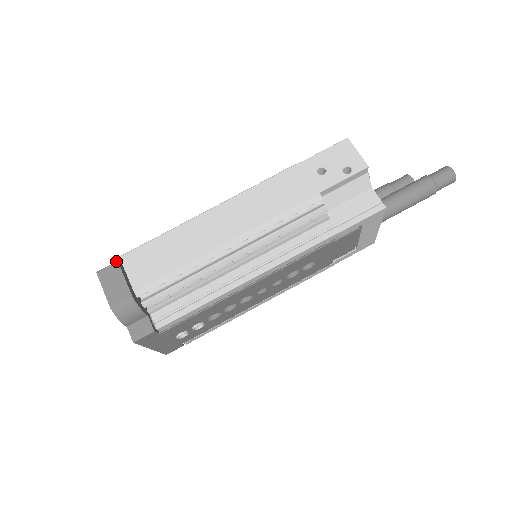
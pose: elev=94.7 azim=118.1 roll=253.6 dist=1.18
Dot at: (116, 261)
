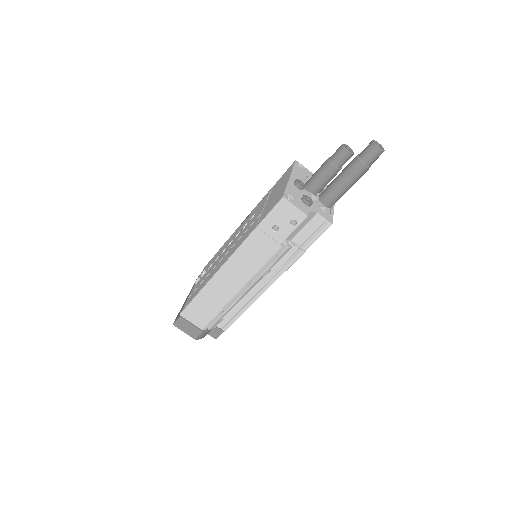
Dot at: (179, 317)
